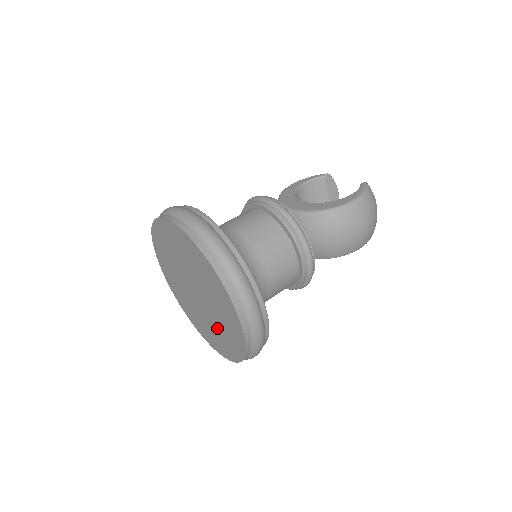
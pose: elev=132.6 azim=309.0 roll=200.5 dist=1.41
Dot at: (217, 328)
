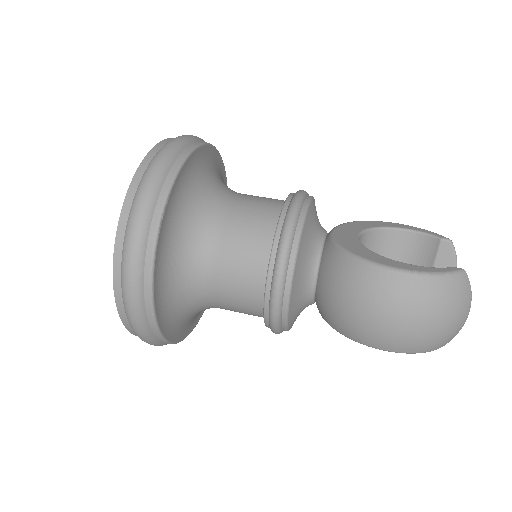
Dot at: occluded
